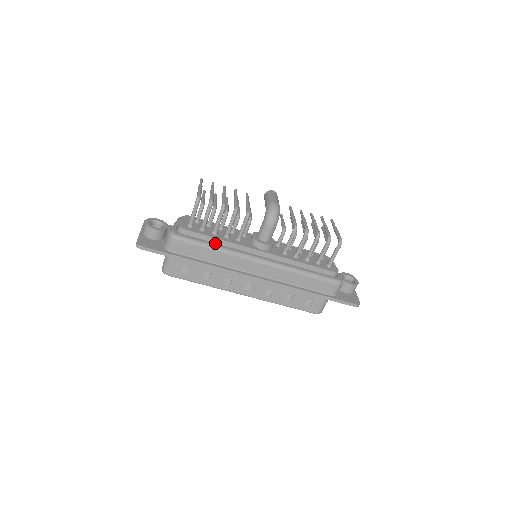
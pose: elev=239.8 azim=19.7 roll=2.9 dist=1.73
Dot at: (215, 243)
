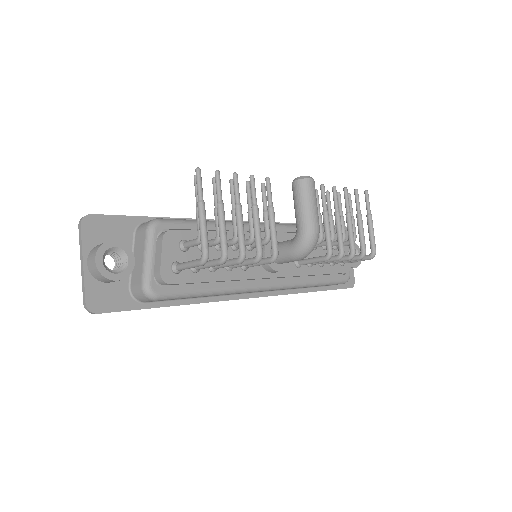
Dot at: (213, 284)
